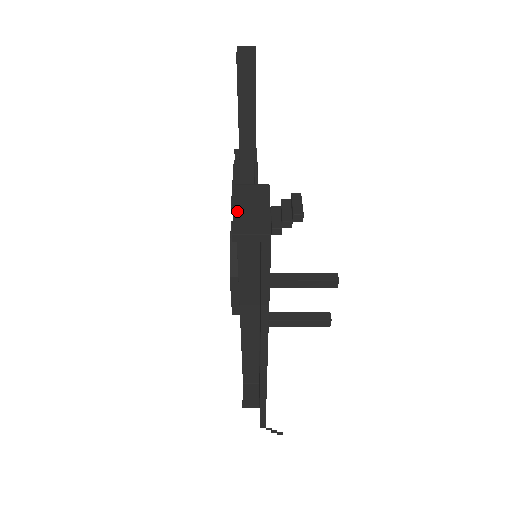
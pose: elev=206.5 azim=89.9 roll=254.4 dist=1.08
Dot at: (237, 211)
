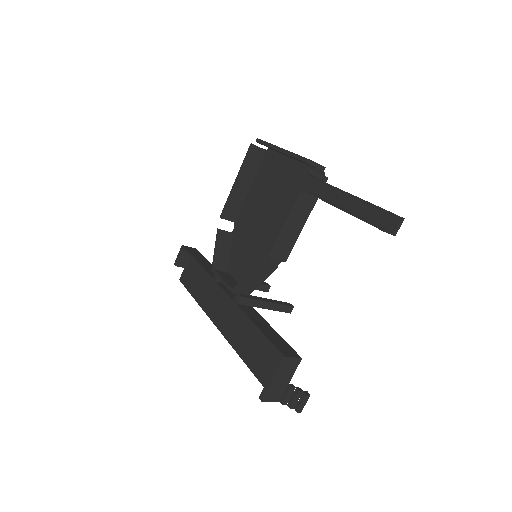
Dot at: (273, 383)
